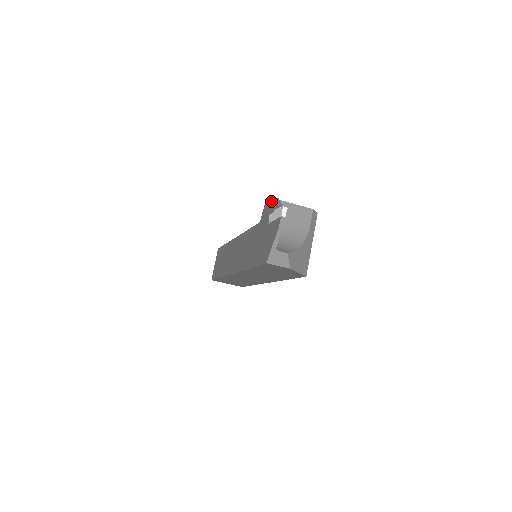
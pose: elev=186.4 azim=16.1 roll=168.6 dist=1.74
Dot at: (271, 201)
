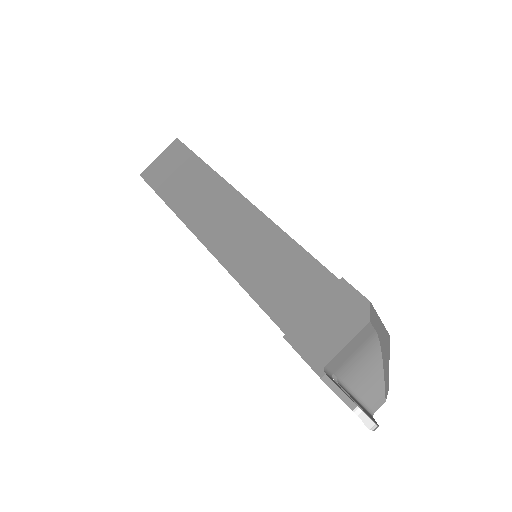
Dot at: occluded
